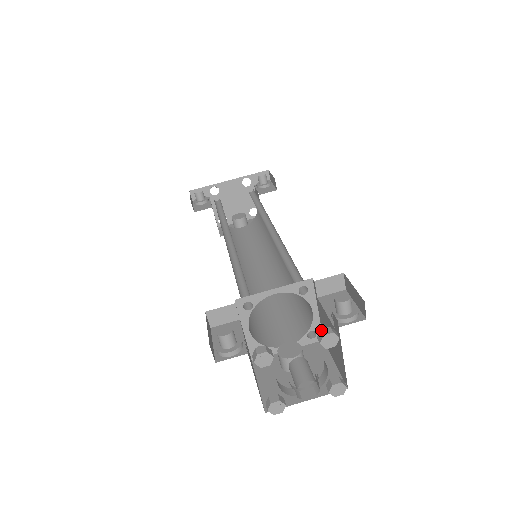
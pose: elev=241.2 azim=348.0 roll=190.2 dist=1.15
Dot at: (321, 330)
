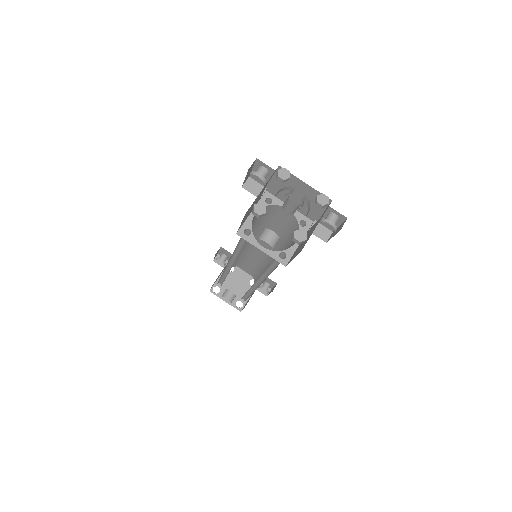
Dot at: (321, 195)
